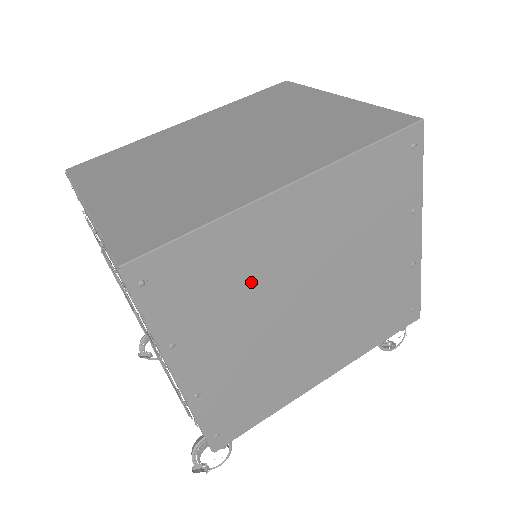
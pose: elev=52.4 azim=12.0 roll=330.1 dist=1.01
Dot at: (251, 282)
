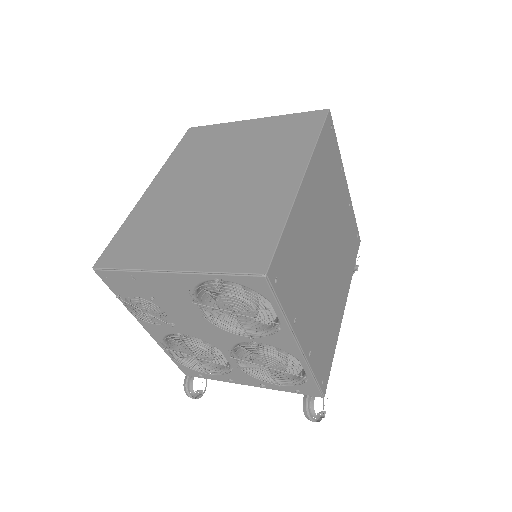
Dot at: (307, 254)
